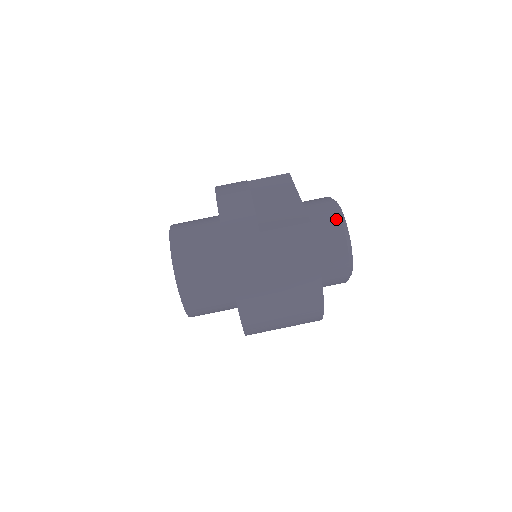
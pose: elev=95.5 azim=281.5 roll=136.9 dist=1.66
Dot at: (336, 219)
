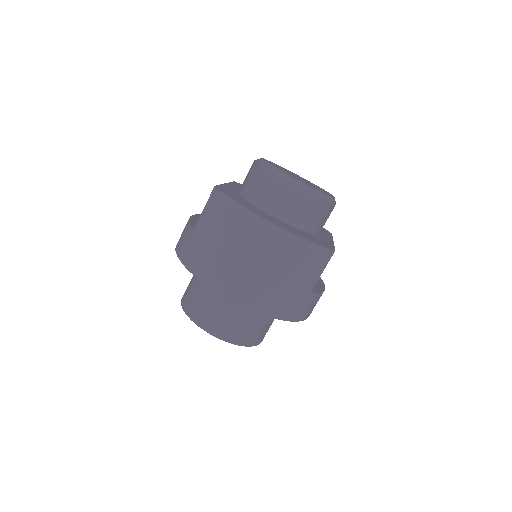
Dot at: (254, 167)
